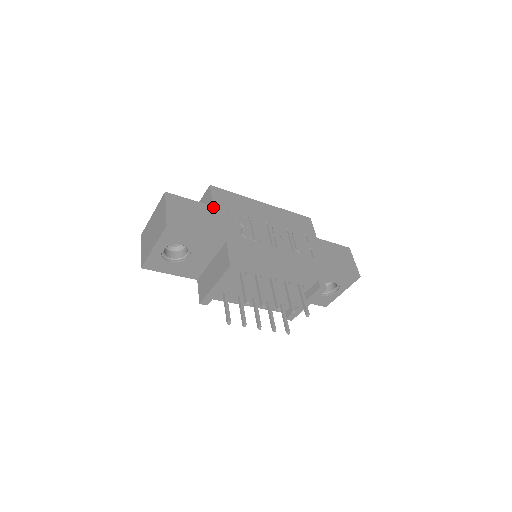
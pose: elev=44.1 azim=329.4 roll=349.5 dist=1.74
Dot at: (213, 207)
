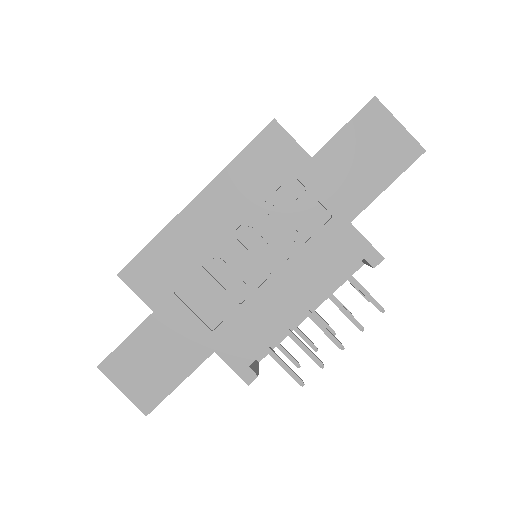
Dot at: (155, 313)
